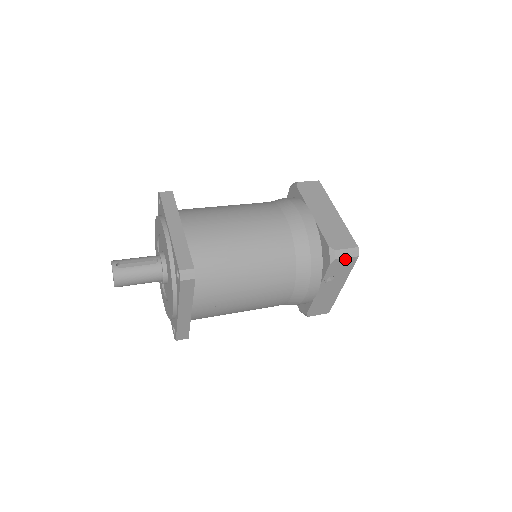
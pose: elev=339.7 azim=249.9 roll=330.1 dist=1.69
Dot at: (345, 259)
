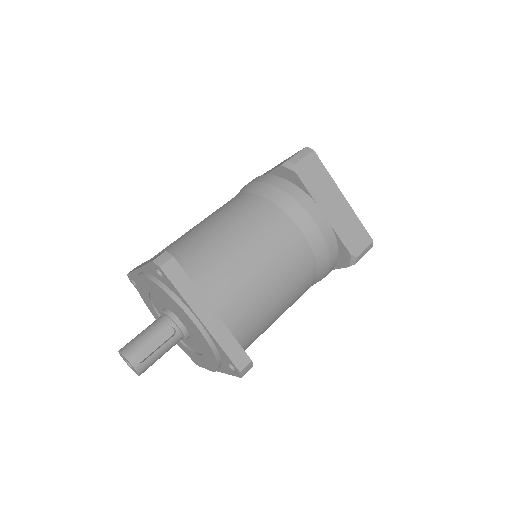
Dot at: (362, 256)
